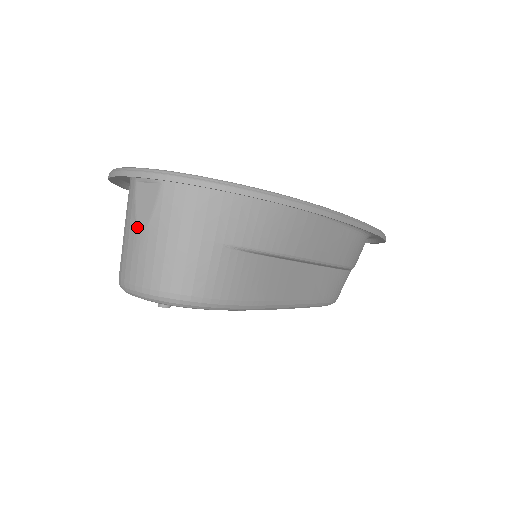
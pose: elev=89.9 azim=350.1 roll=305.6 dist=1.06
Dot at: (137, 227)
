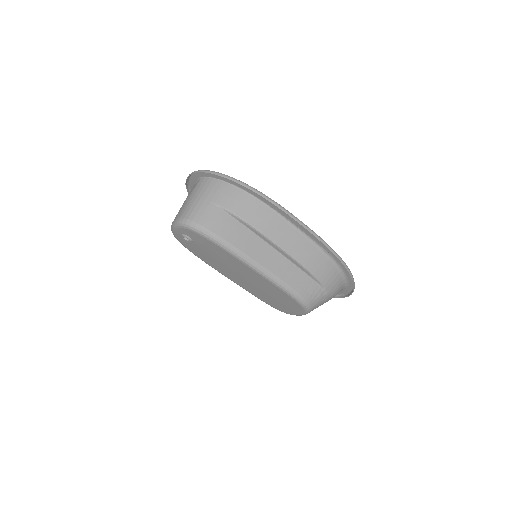
Dot at: occluded
